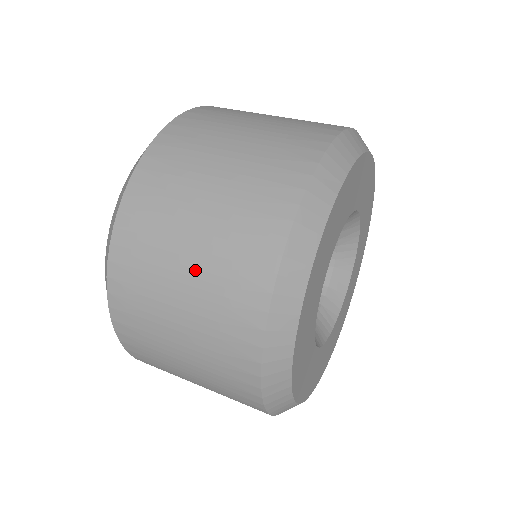
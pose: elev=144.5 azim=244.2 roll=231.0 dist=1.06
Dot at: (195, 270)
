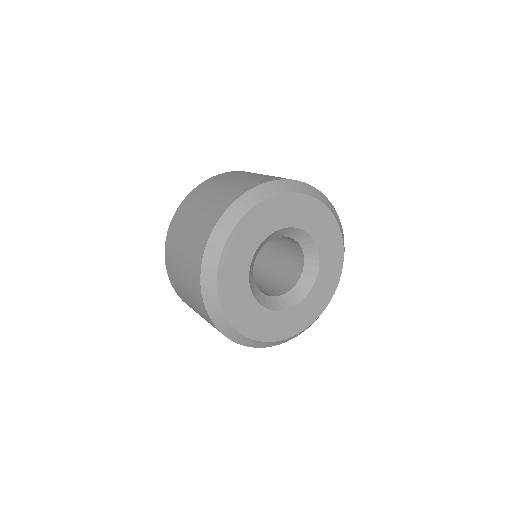
Dot at: (256, 176)
